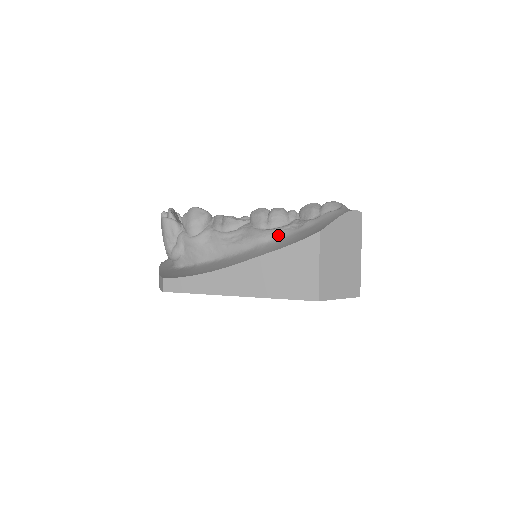
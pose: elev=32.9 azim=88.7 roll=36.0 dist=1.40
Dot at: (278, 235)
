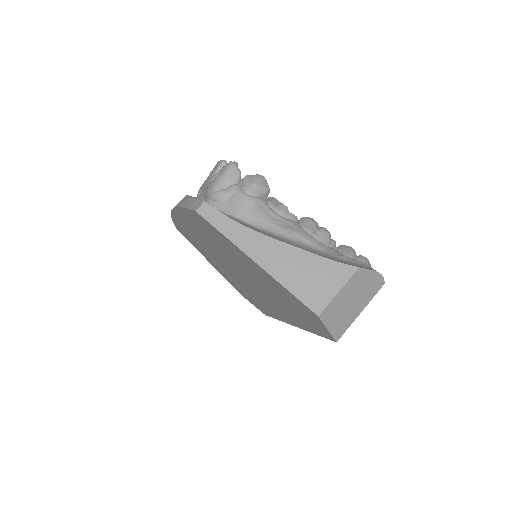
Dot at: (319, 247)
